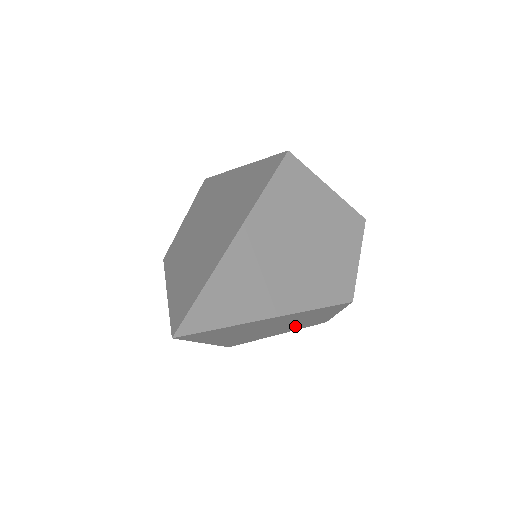
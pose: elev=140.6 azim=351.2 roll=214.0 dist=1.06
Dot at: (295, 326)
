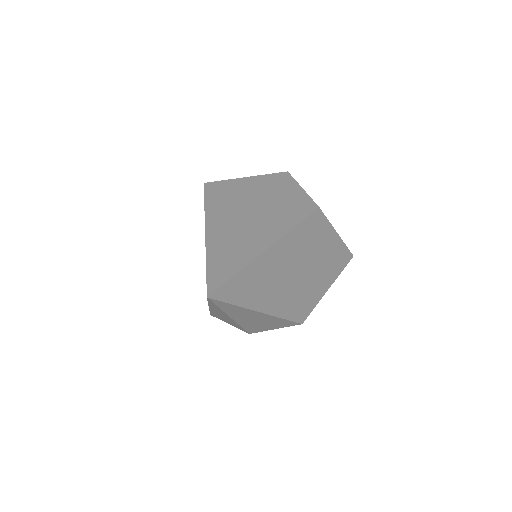
Dot at: (323, 268)
